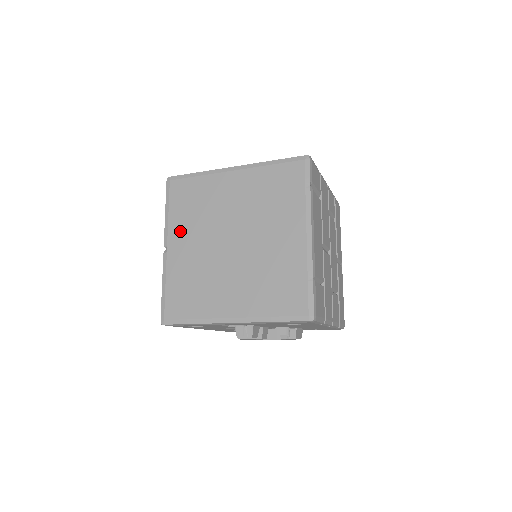
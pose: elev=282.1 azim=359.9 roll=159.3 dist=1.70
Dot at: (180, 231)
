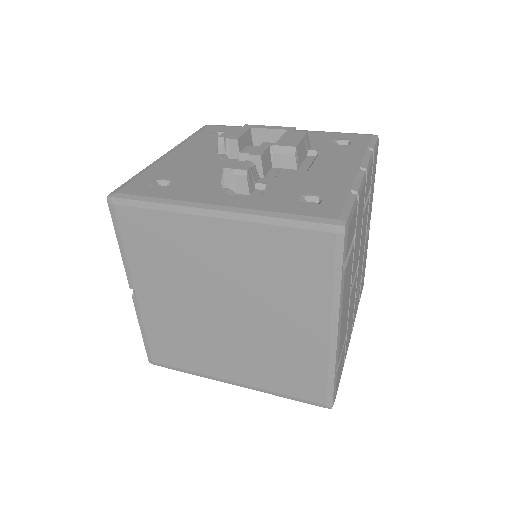
Dot at: (148, 278)
